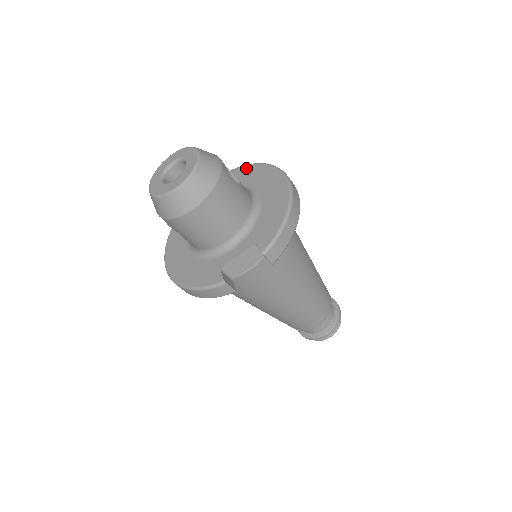
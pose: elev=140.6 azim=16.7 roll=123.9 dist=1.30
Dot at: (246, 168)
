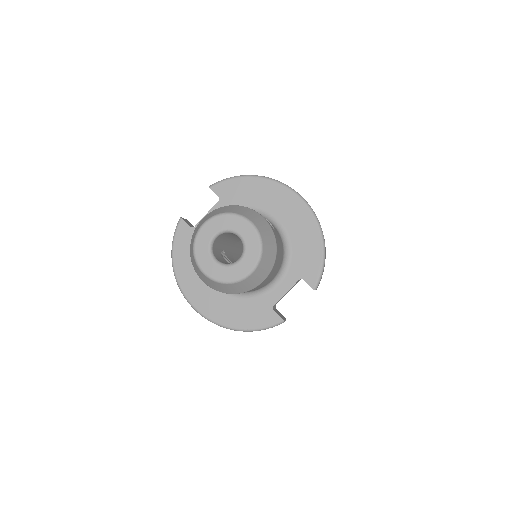
Dot at: (241, 182)
